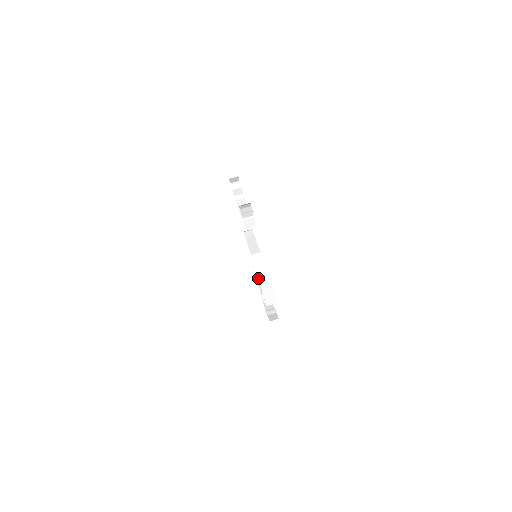
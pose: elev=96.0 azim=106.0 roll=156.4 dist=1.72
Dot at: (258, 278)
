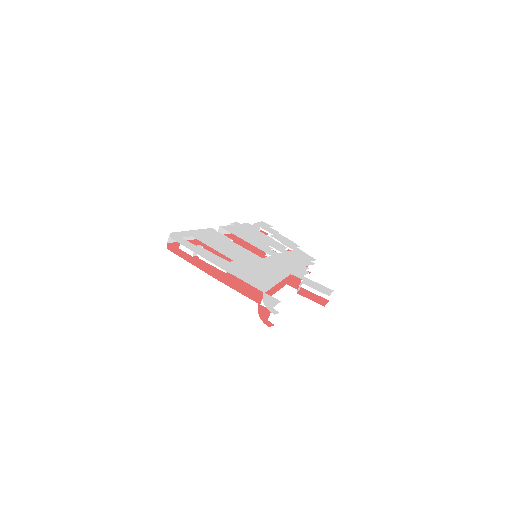
Dot at: (298, 291)
